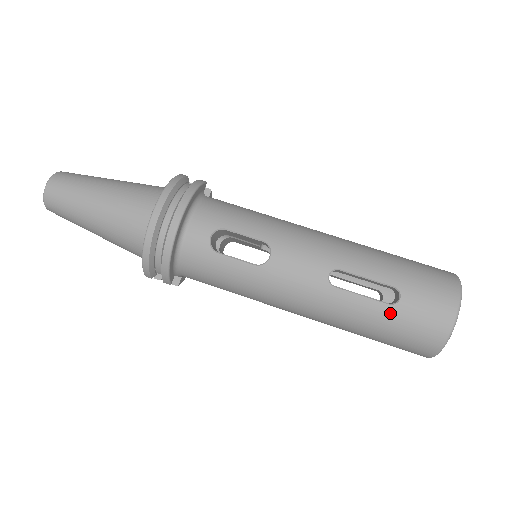
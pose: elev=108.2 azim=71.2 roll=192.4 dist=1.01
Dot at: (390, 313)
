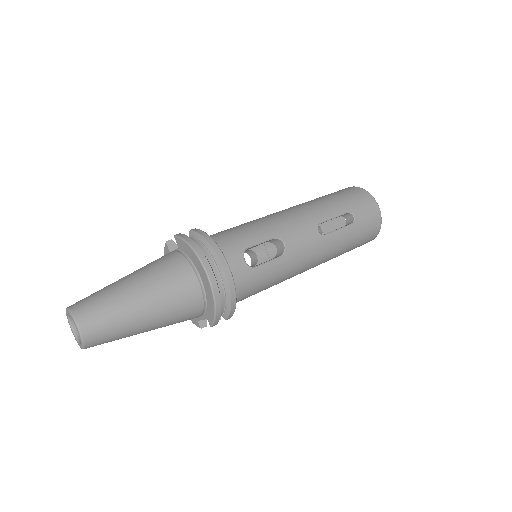
Dot at: (355, 228)
